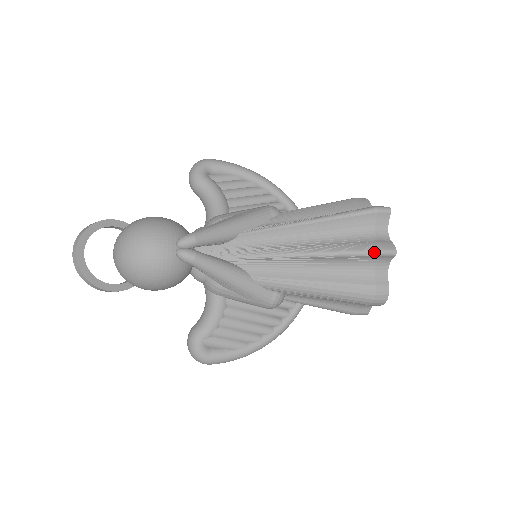
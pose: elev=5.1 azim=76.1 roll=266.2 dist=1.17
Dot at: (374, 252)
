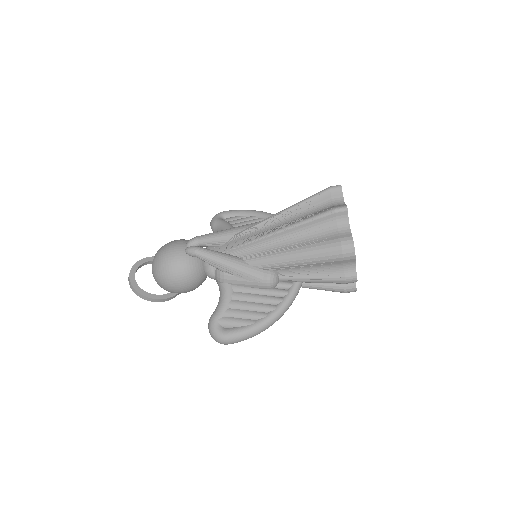
Dot at: (328, 212)
